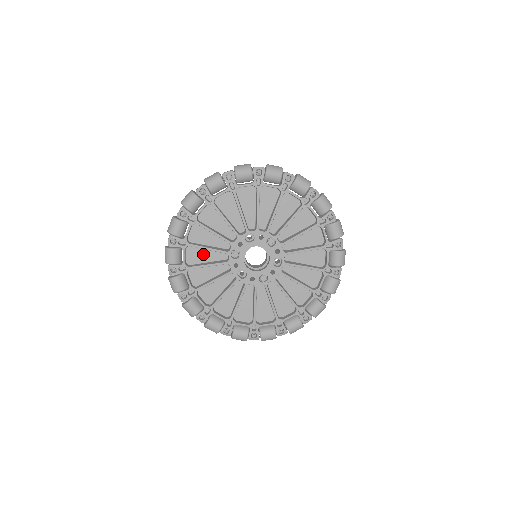
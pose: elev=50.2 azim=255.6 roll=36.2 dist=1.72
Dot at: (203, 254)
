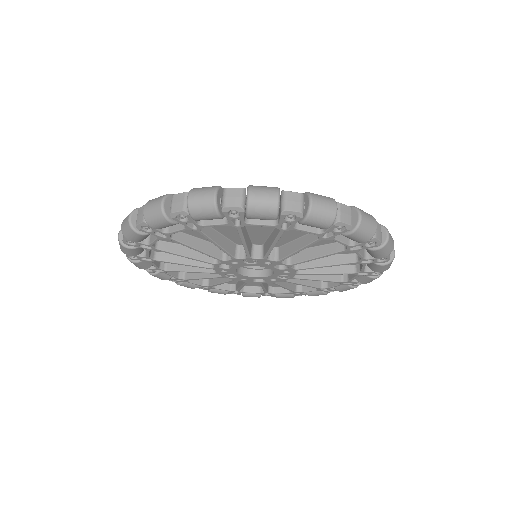
Dot at: occluded
